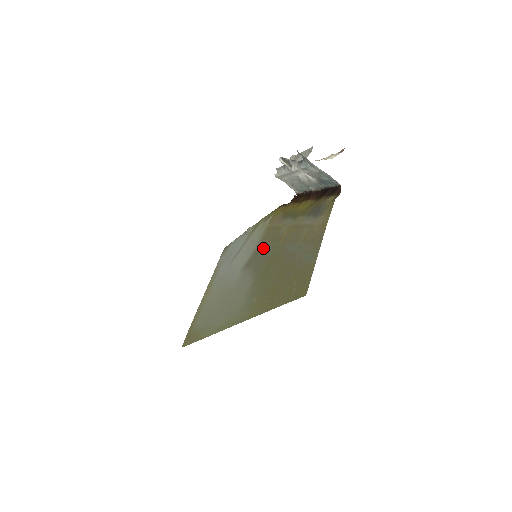
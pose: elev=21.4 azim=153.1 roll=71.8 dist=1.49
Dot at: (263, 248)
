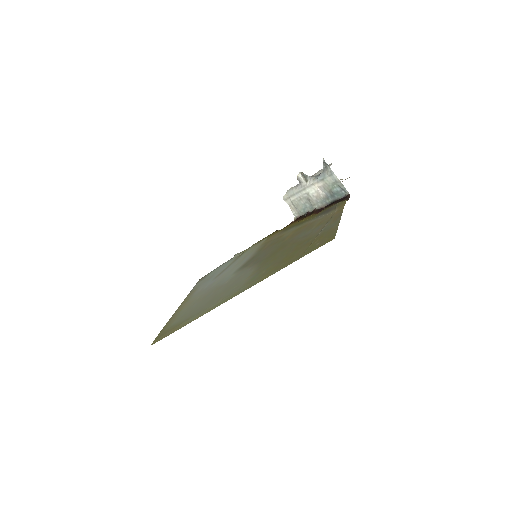
Dot at: (263, 251)
